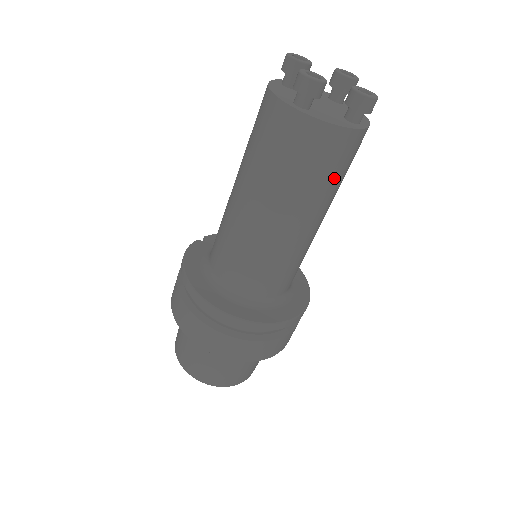
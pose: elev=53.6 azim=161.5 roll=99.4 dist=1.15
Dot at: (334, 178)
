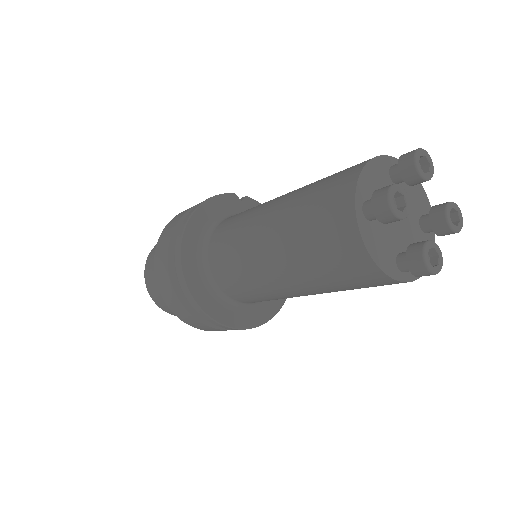
Dot at: (342, 285)
